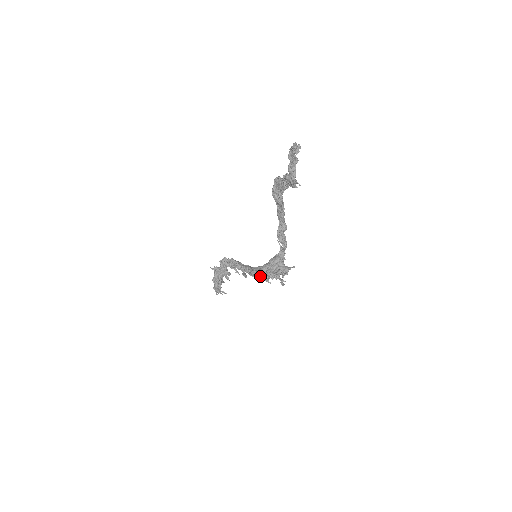
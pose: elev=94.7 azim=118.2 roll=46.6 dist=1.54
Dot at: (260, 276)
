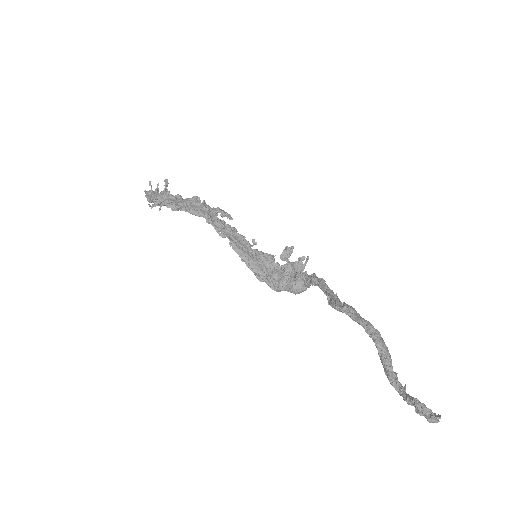
Dot at: occluded
